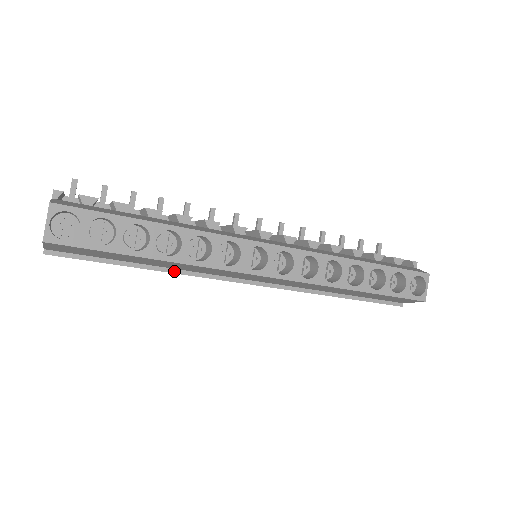
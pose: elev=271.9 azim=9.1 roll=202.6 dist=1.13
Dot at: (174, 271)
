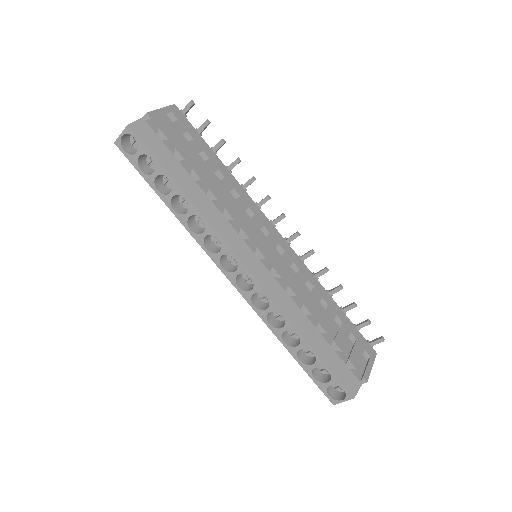
Dot at: occluded
